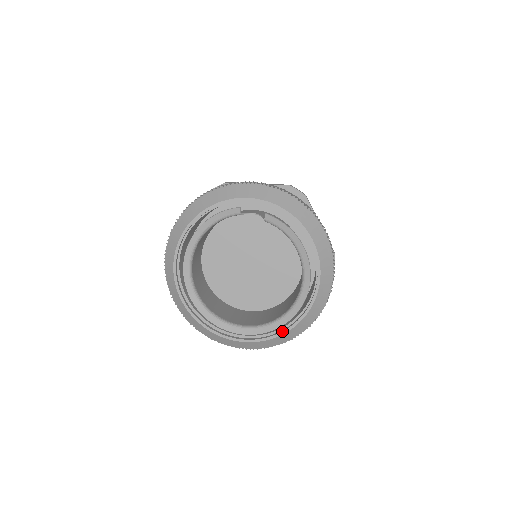
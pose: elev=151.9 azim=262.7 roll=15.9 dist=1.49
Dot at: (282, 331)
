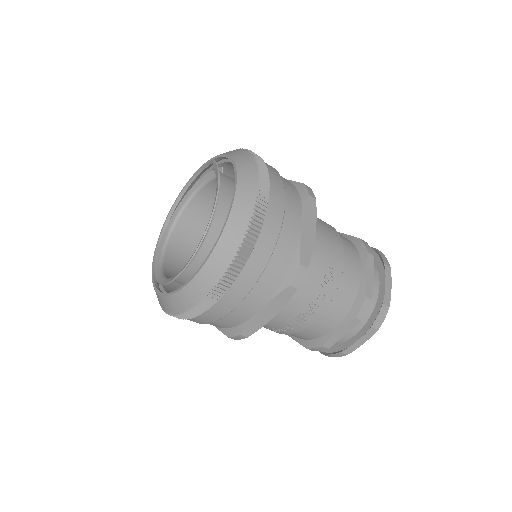
Dot at: (176, 290)
